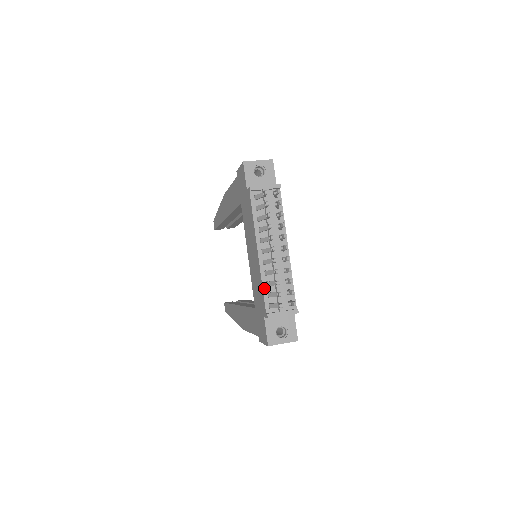
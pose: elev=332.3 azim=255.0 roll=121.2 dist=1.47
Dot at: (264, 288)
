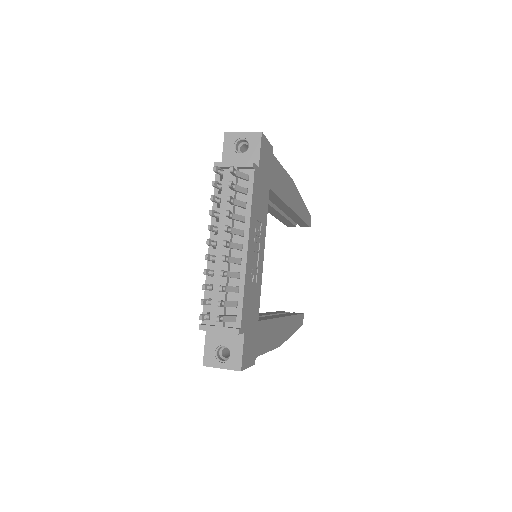
Dot at: (206, 292)
